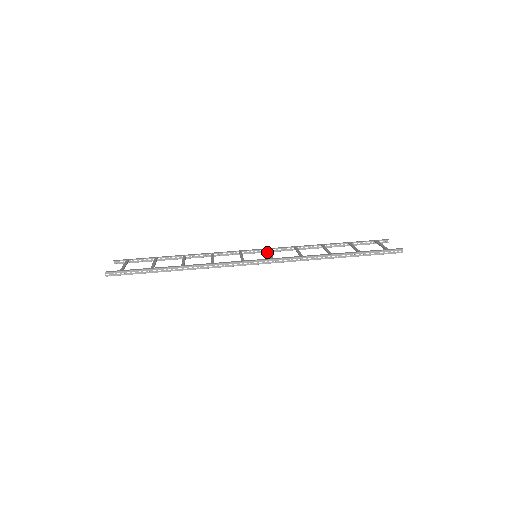
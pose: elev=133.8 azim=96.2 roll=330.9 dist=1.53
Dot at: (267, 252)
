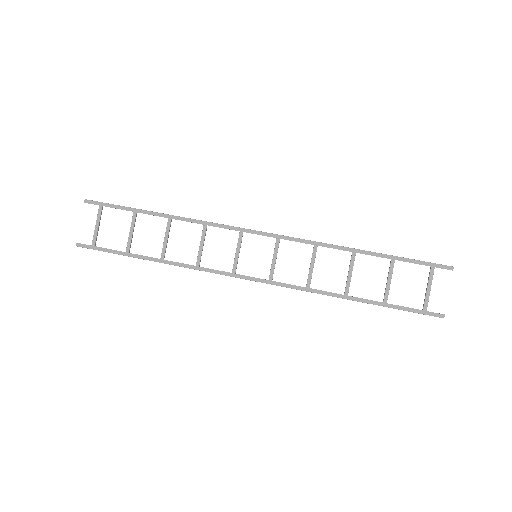
Dot at: (278, 236)
